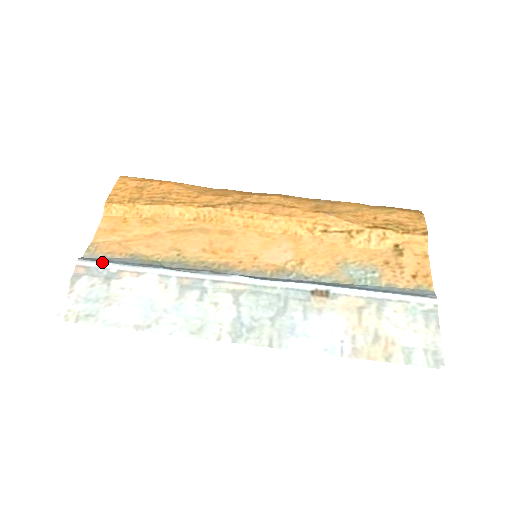
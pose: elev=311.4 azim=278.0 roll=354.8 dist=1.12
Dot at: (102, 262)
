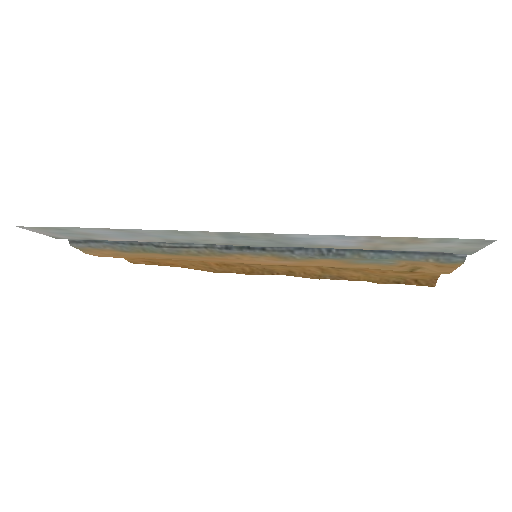
Dot at: occluded
